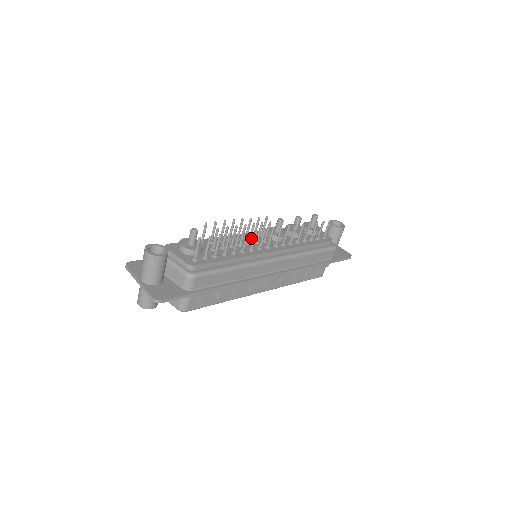
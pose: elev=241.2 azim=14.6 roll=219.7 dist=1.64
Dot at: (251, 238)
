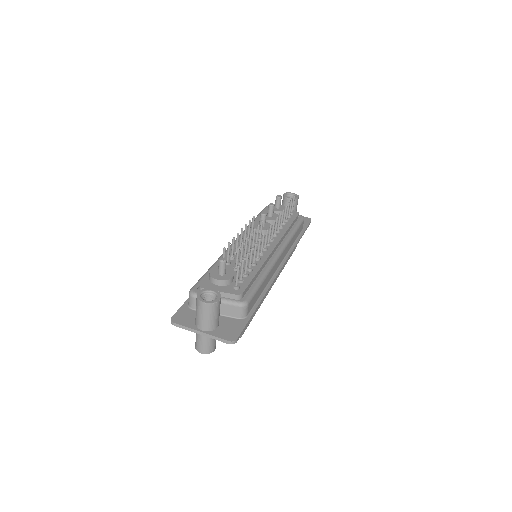
Dot at: (248, 242)
